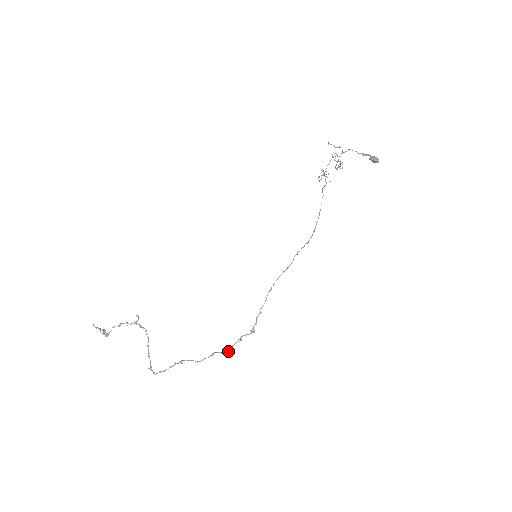
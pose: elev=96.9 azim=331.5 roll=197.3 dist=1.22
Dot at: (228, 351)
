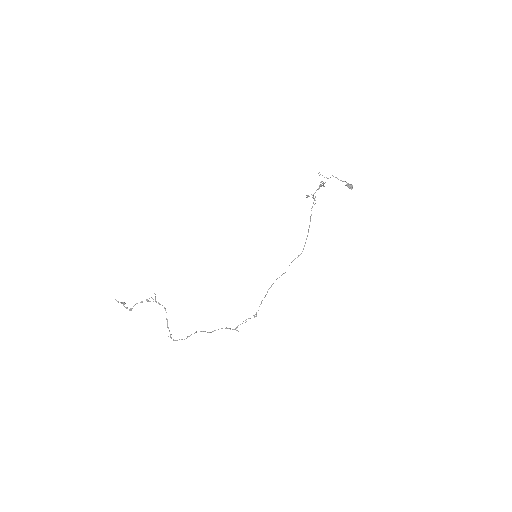
Dot at: (236, 328)
